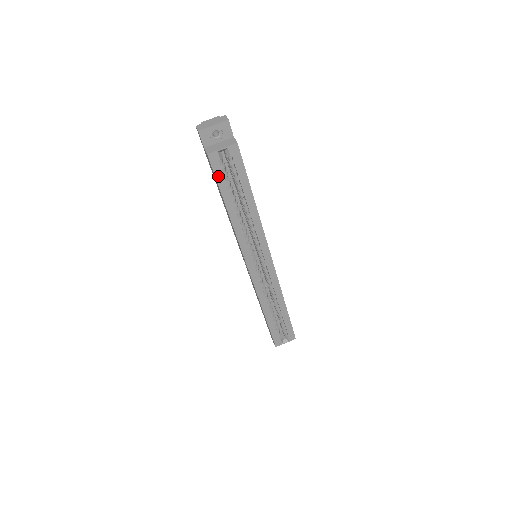
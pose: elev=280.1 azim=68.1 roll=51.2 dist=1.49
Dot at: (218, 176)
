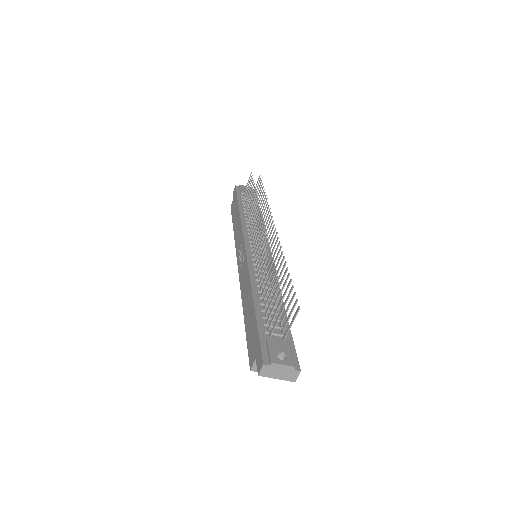
Dot at: occluded
